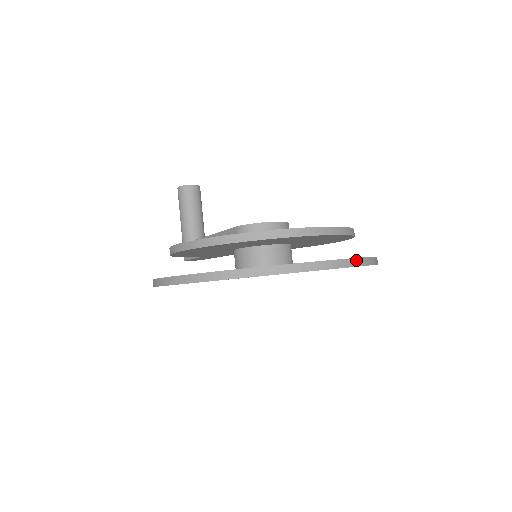
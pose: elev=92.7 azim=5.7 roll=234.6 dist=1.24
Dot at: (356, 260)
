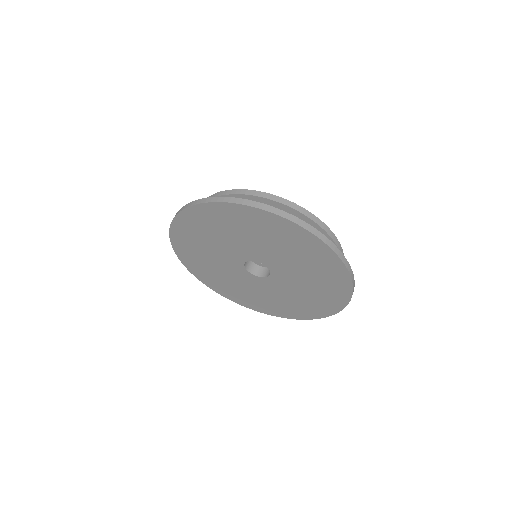
Dot at: (345, 260)
